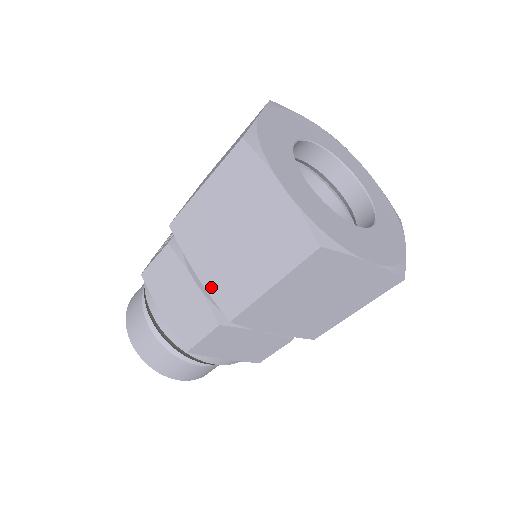
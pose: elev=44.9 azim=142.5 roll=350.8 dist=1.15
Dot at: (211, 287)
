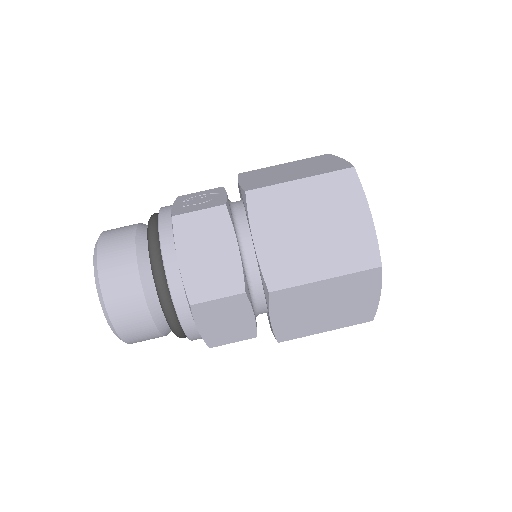
Dot at: (264, 257)
